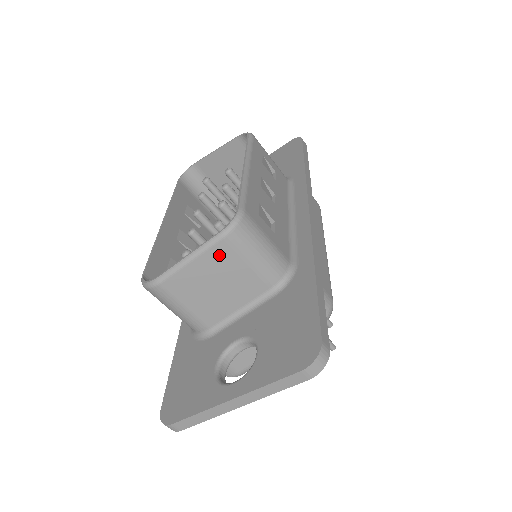
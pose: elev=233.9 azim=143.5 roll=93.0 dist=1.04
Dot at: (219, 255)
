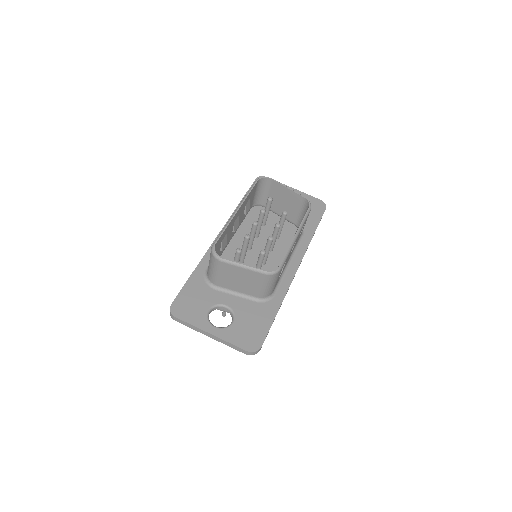
Dot at: (255, 276)
